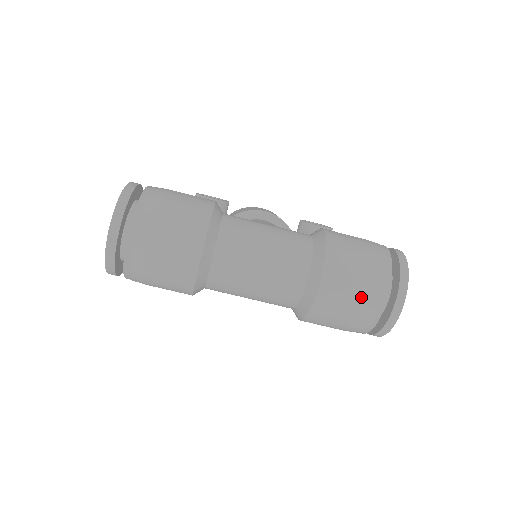
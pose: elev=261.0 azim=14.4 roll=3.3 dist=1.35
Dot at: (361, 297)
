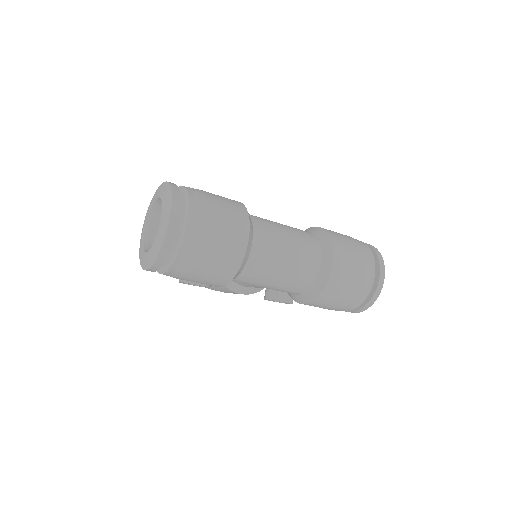
Dot at: (360, 273)
